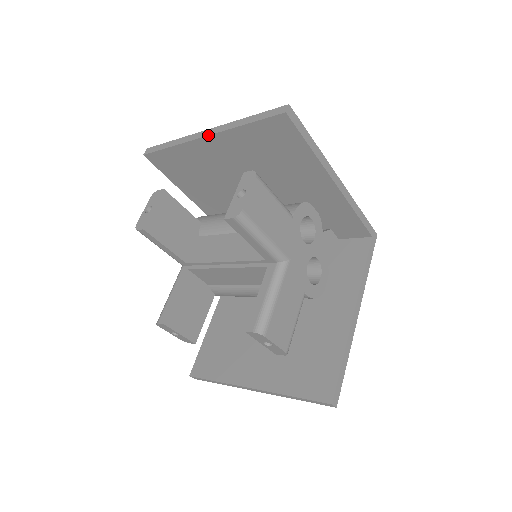
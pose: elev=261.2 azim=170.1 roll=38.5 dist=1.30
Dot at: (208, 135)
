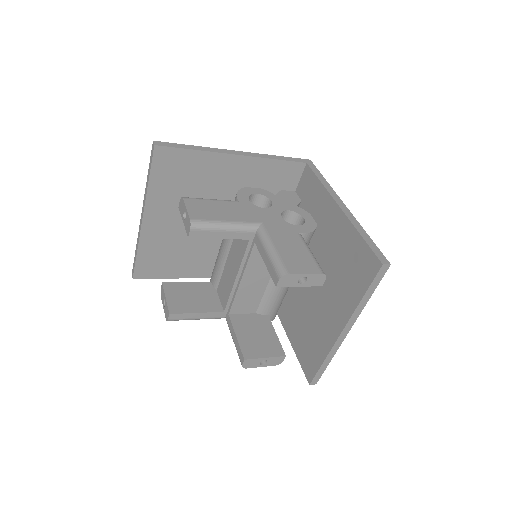
Dot at: (142, 215)
